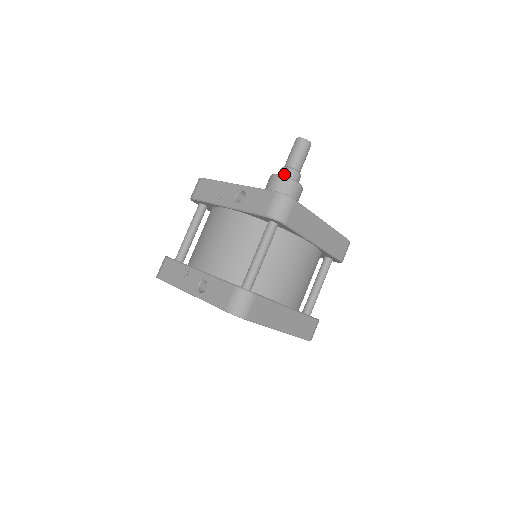
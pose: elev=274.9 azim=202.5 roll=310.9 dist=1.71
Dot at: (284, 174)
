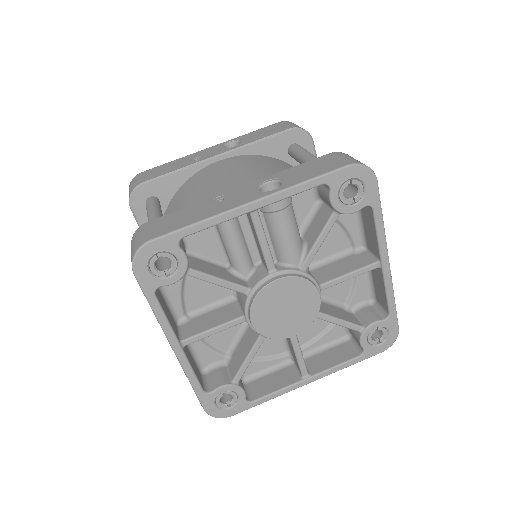
Dot at: occluded
